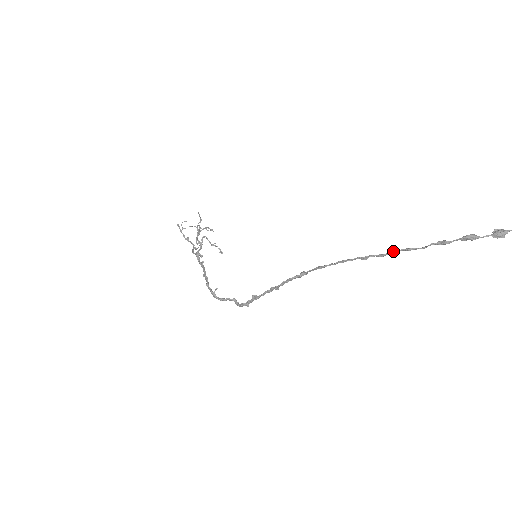
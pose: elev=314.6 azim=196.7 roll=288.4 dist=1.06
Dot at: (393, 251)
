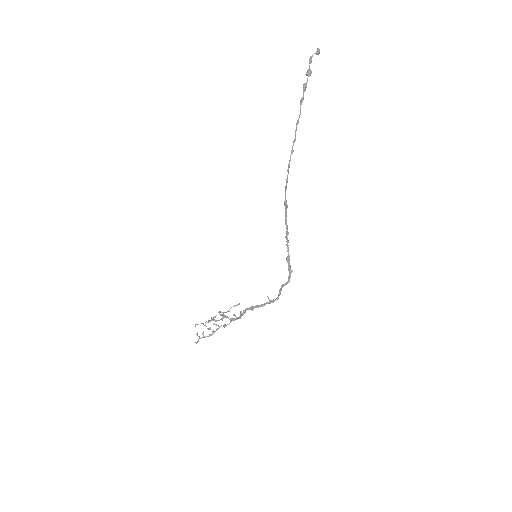
Dot at: (295, 131)
